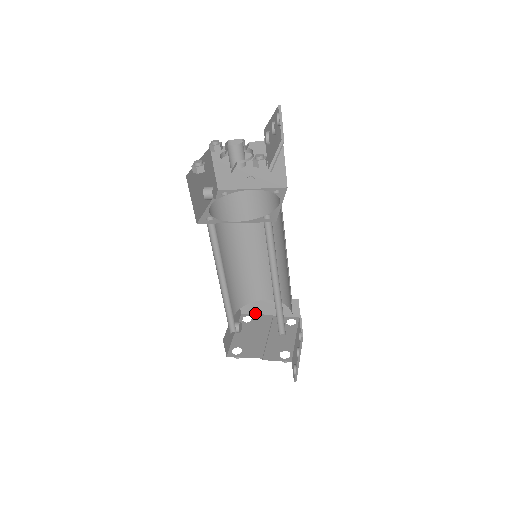
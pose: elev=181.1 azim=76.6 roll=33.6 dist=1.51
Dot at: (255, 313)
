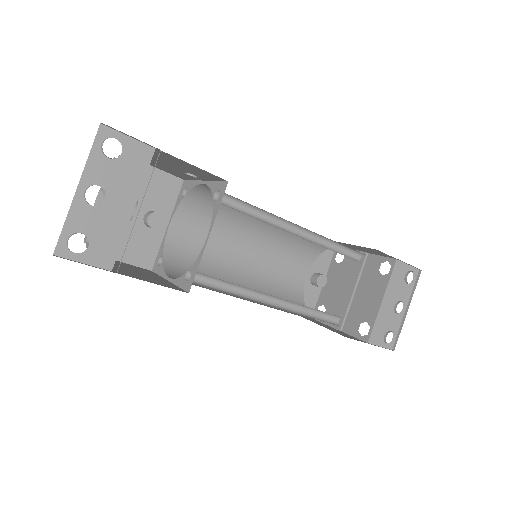
Dot at: occluded
